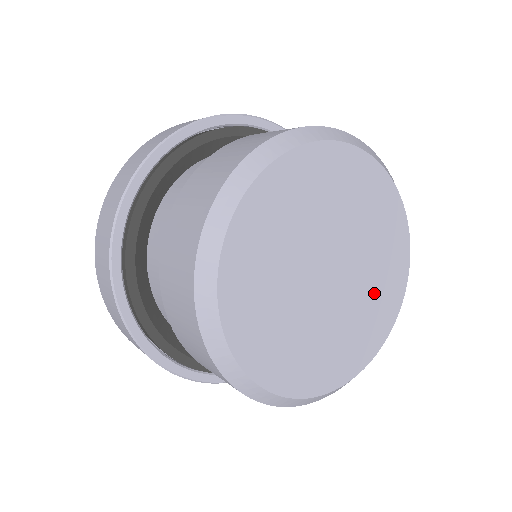
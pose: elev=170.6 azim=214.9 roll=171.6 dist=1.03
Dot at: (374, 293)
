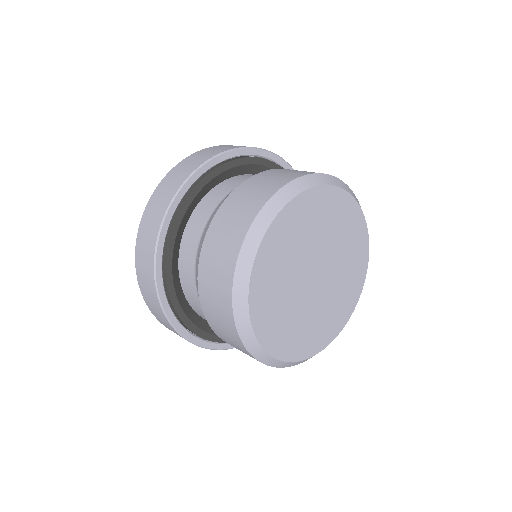
Dot at: (348, 255)
